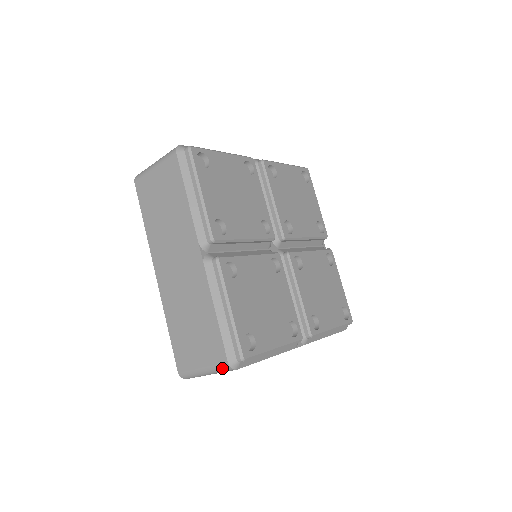
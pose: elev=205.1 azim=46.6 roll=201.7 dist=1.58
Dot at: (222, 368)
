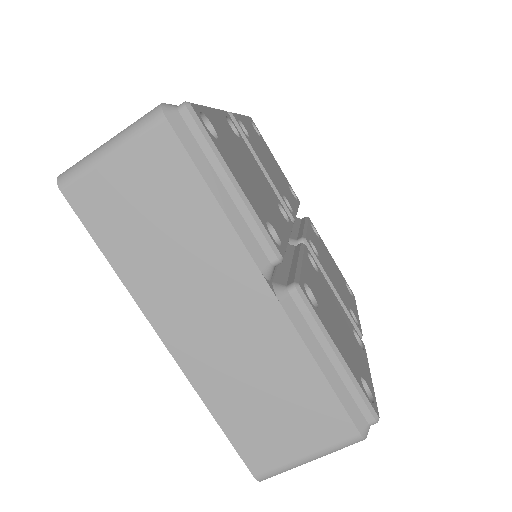
Dot at: (347, 445)
